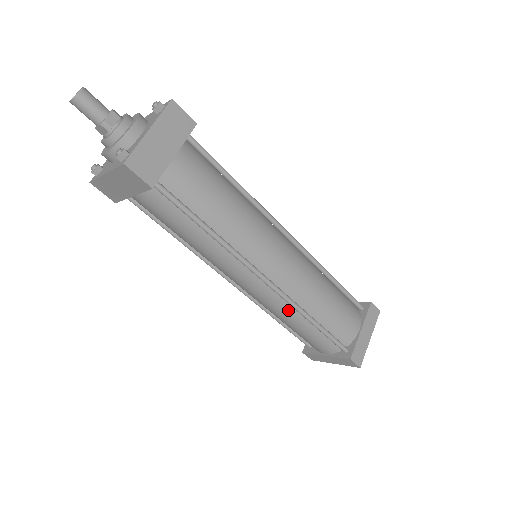
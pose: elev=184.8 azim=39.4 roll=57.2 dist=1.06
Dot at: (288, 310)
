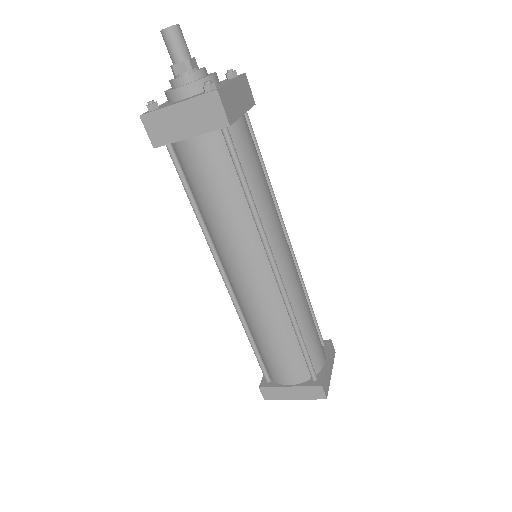
Dot at: occluded
